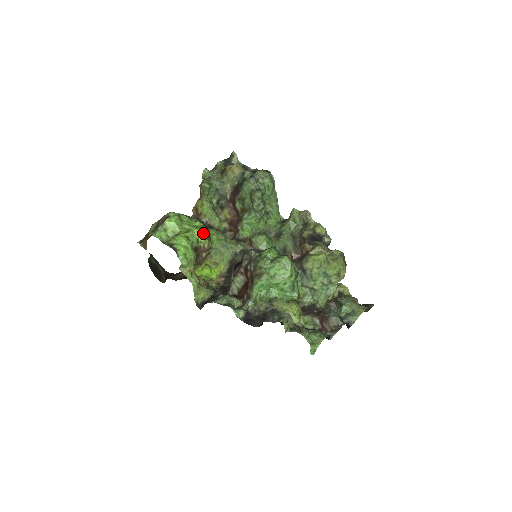
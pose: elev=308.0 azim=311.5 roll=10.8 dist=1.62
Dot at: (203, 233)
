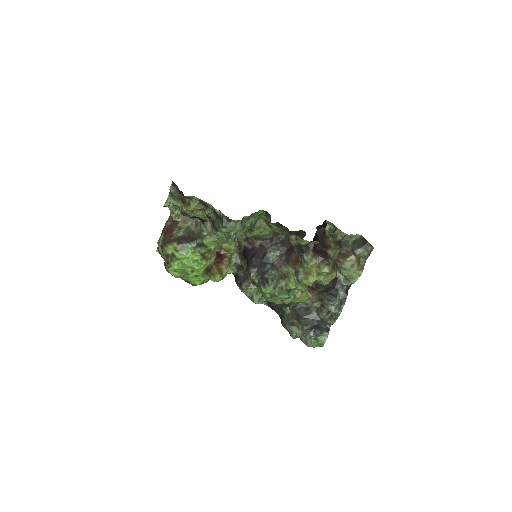
Dot at: (205, 266)
